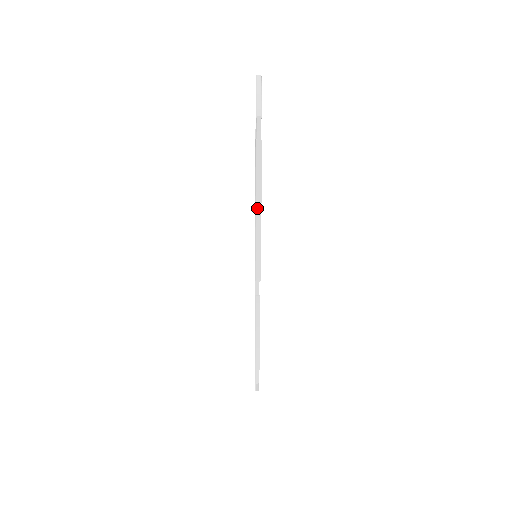
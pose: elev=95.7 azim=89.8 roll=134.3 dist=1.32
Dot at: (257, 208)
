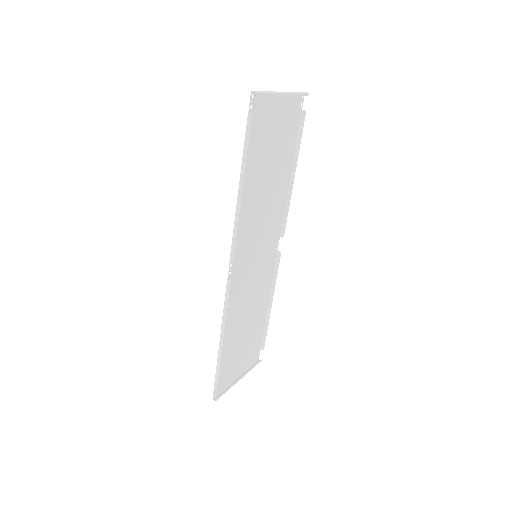
Dot at: (240, 181)
